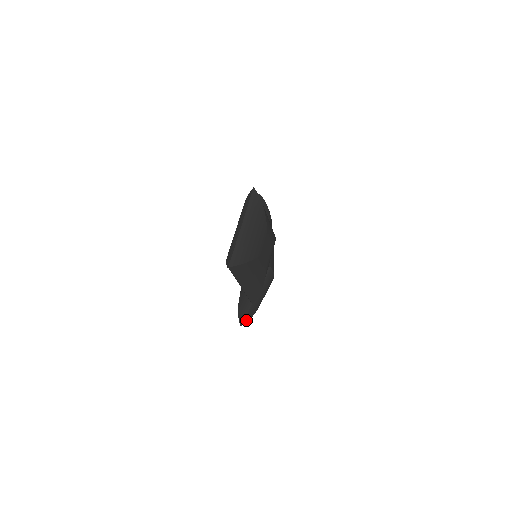
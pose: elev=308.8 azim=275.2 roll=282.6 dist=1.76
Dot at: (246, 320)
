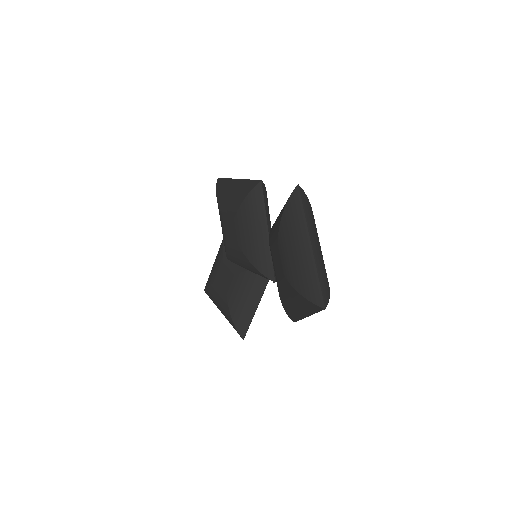
Dot at: (247, 330)
